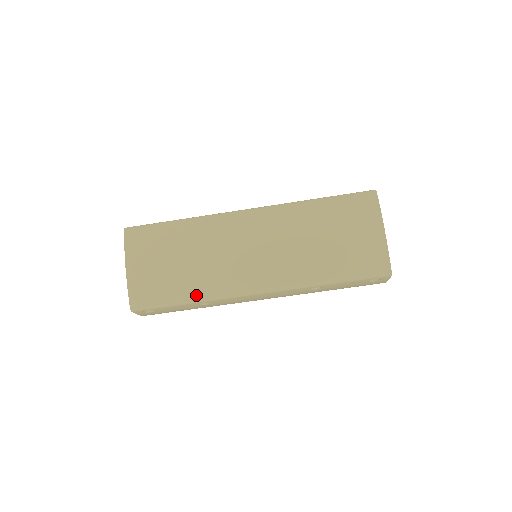
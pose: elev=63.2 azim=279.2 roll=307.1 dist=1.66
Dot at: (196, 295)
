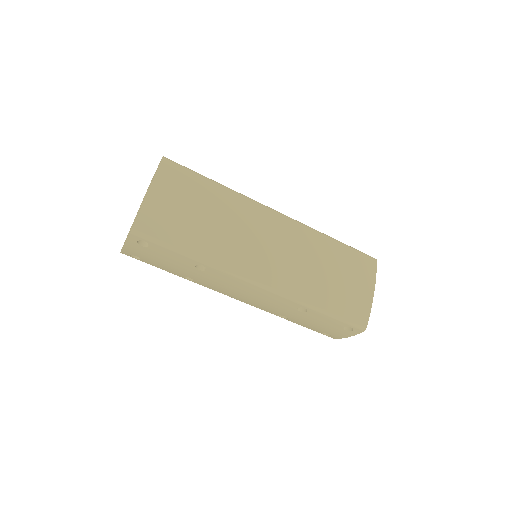
Dot at: (203, 254)
